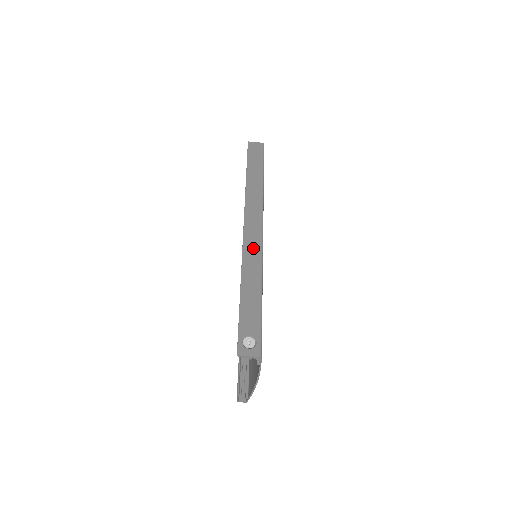
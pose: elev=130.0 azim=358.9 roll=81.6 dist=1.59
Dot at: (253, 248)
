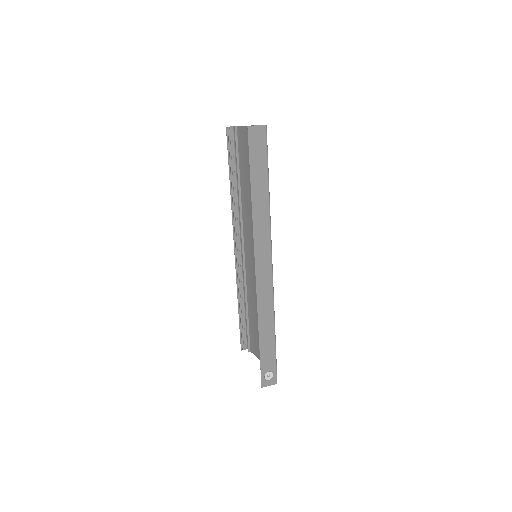
Dot at: (266, 292)
